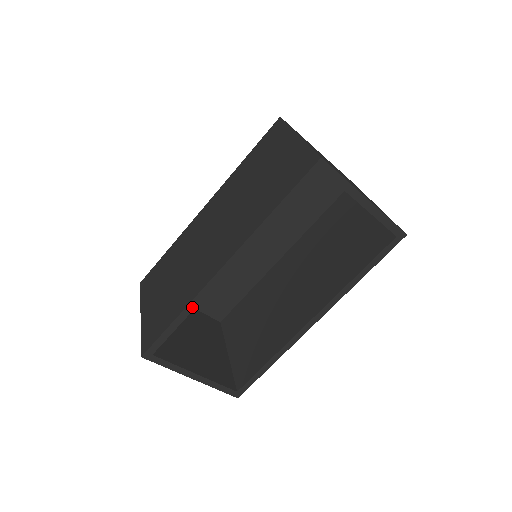
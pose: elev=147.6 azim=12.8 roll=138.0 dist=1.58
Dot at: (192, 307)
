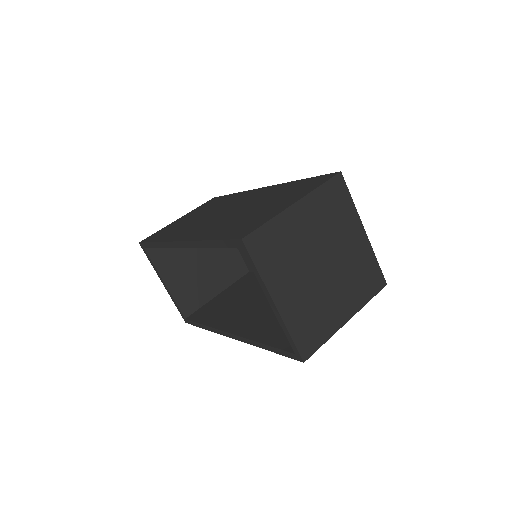
Dot at: (162, 245)
